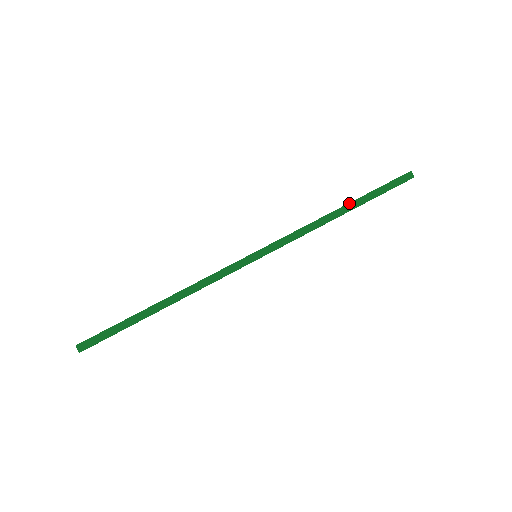
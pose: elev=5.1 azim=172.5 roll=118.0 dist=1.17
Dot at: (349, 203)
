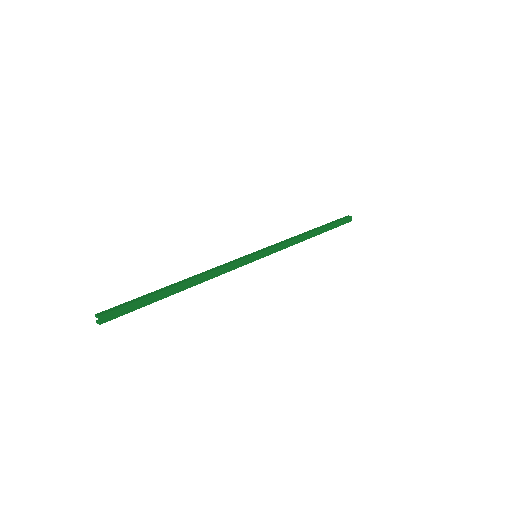
Dot at: (318, 229)
